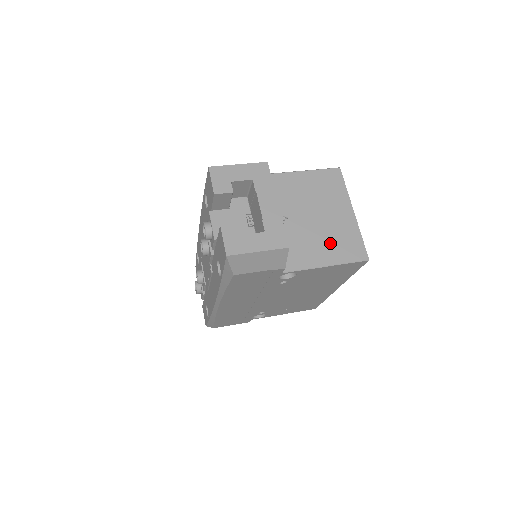
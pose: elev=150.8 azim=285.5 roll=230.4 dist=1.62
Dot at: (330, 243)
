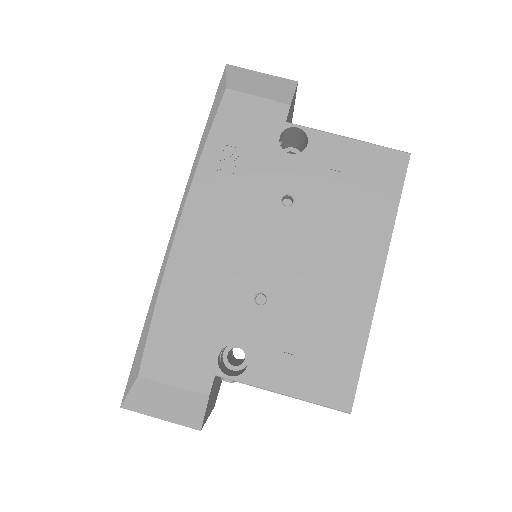
Dot at: occluded
